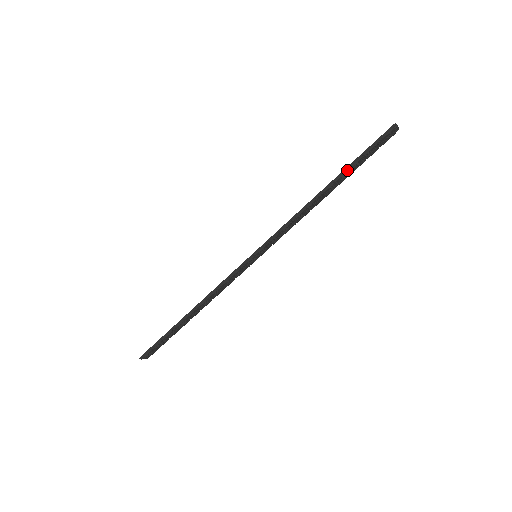
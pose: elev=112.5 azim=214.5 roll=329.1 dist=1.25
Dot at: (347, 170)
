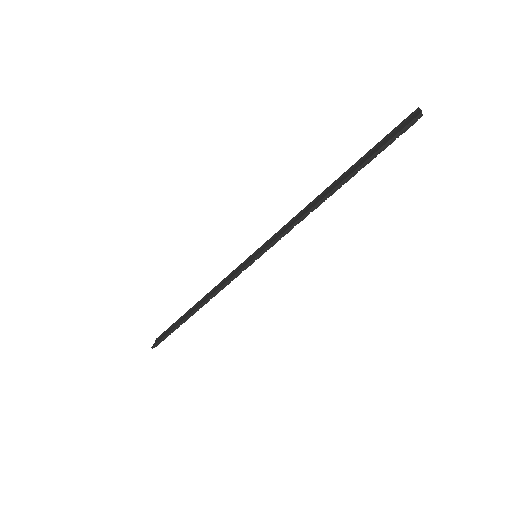
Dot at: (358, 170)
